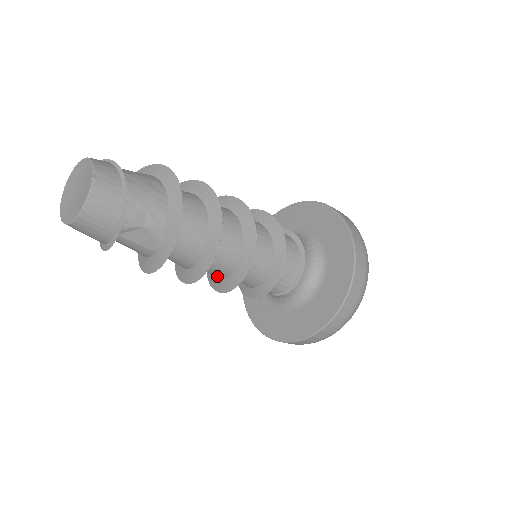
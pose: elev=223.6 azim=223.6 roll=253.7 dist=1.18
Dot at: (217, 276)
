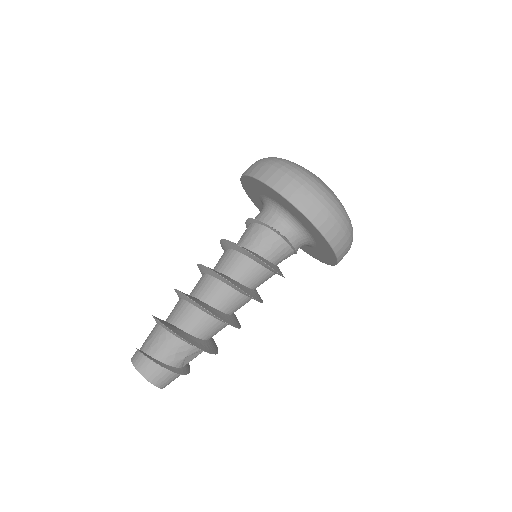
Dot at: occluded
